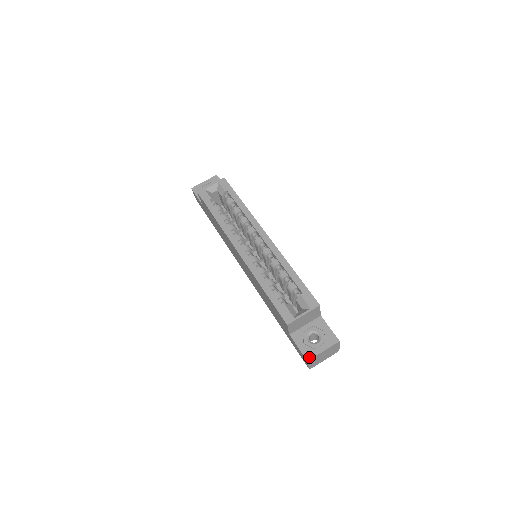
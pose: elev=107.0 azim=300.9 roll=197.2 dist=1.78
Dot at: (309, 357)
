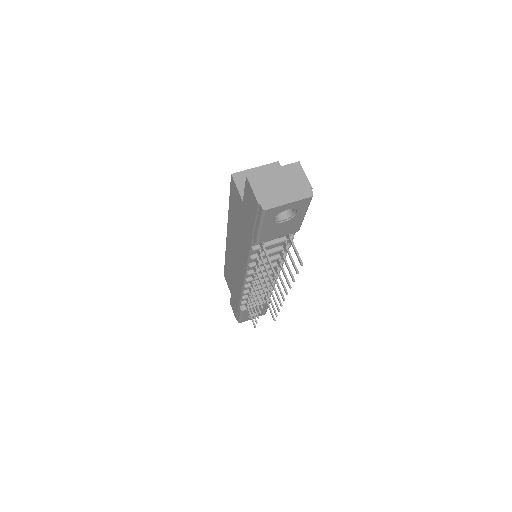
Dot at: (251, 176)
